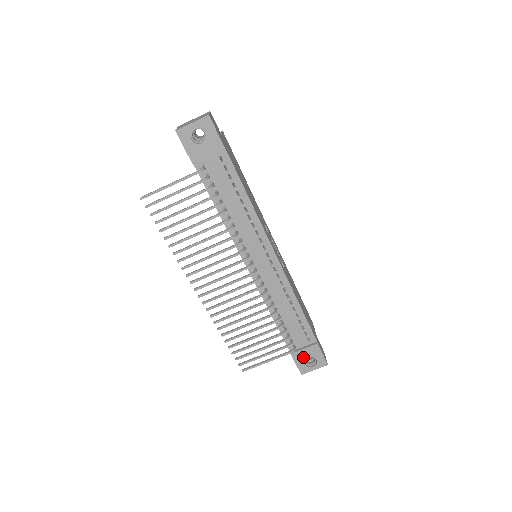
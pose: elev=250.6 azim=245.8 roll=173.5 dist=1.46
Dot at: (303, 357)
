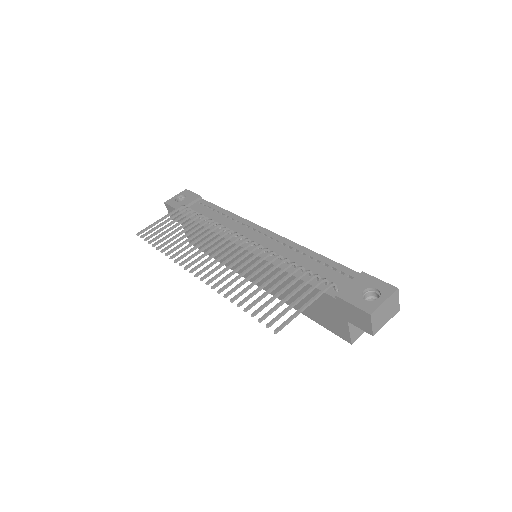
Dot at: (355, 293)
